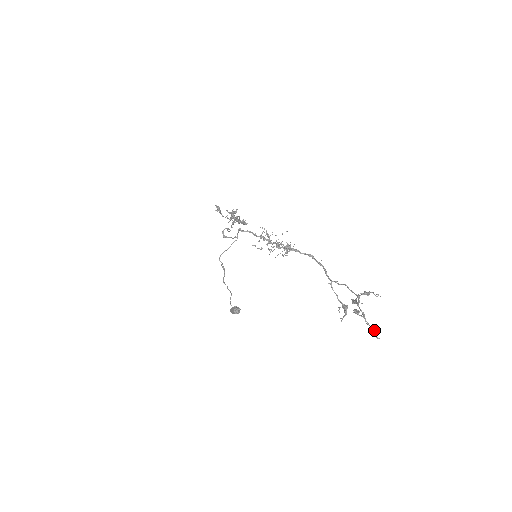
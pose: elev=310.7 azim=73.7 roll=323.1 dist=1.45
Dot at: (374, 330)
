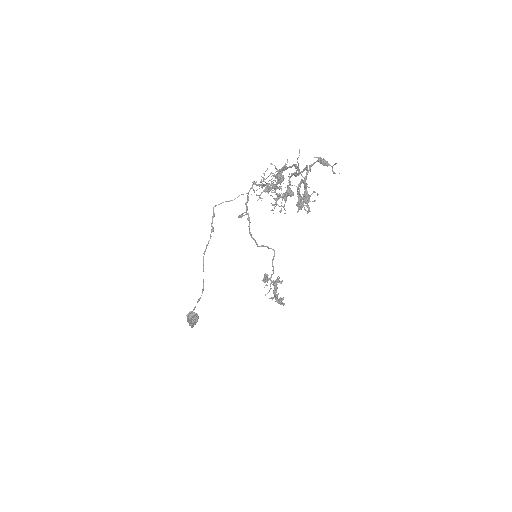
Dot at: (301, 198)
